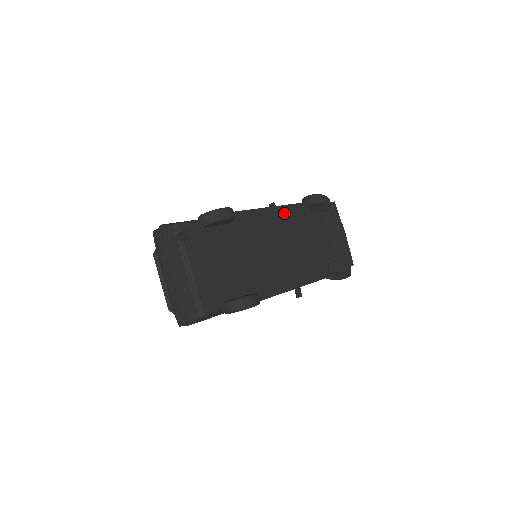
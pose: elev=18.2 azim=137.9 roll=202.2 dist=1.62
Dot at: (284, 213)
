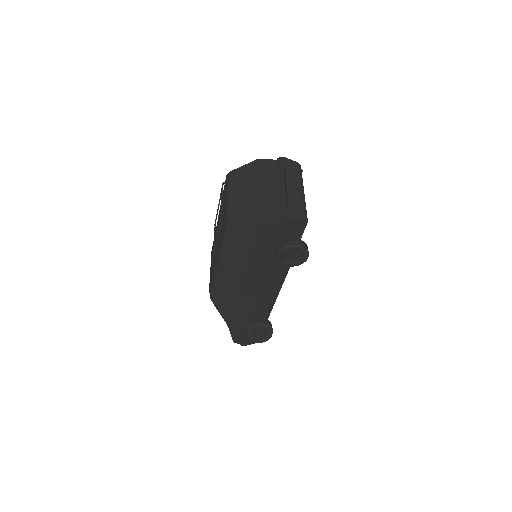
Dot at: occluded
